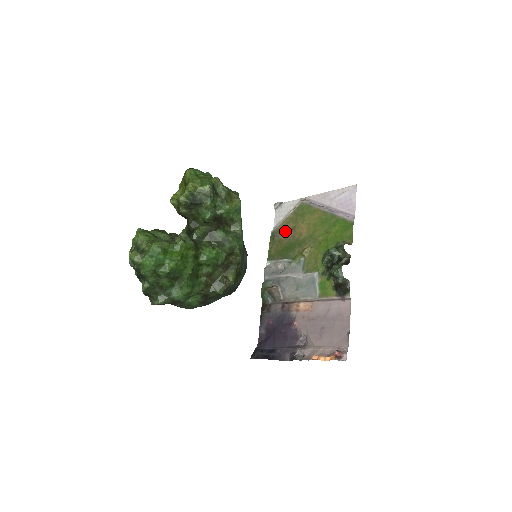
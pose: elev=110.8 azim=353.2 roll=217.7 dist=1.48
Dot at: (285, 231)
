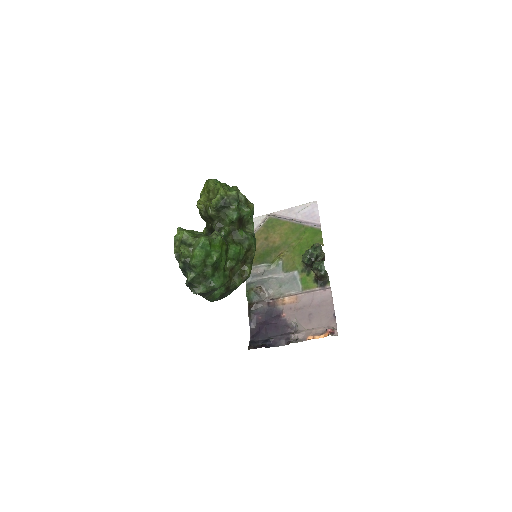
Dot at: (258, 241)
